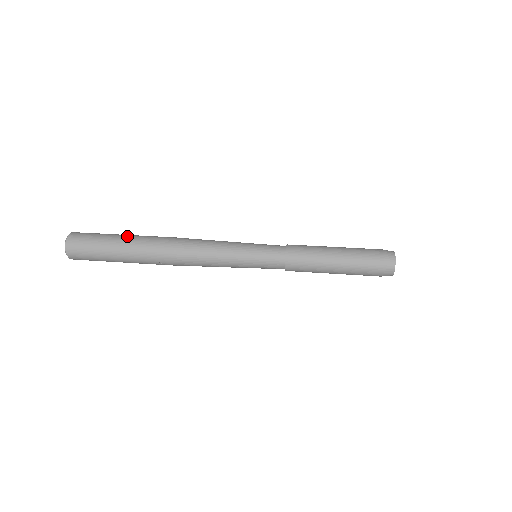
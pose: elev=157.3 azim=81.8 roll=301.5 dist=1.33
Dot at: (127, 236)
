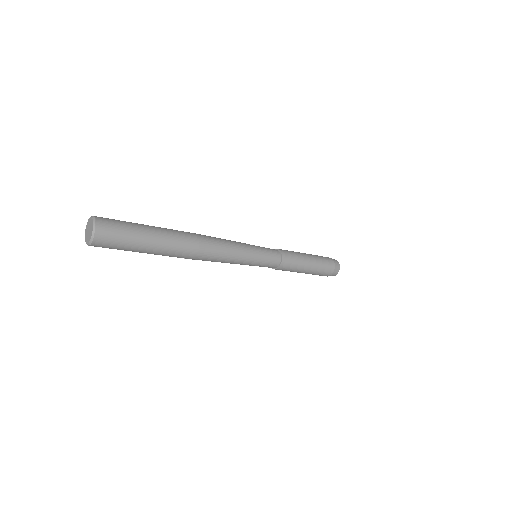
Dot at: (158, 231)
